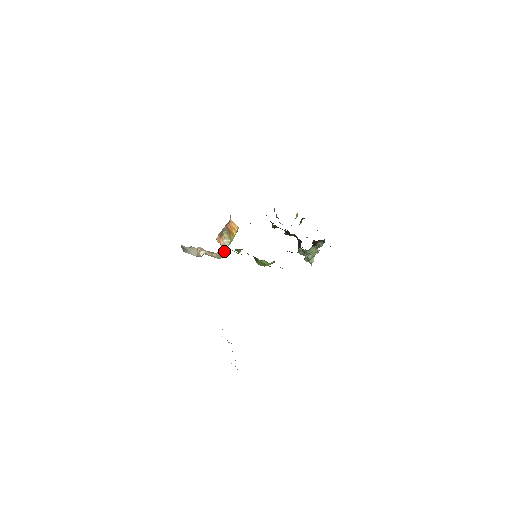
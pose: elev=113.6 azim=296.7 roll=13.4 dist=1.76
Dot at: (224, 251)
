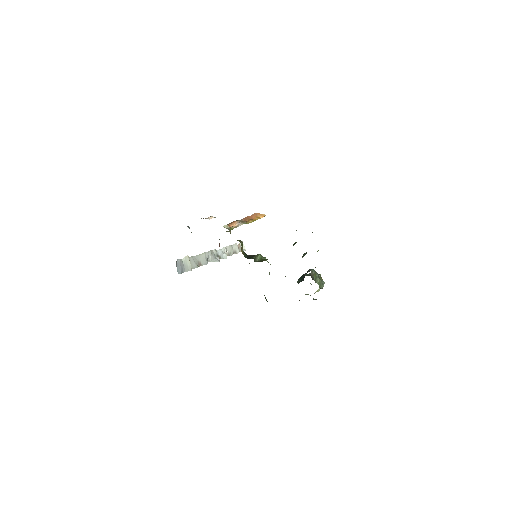
Dot at: (235, 227)
